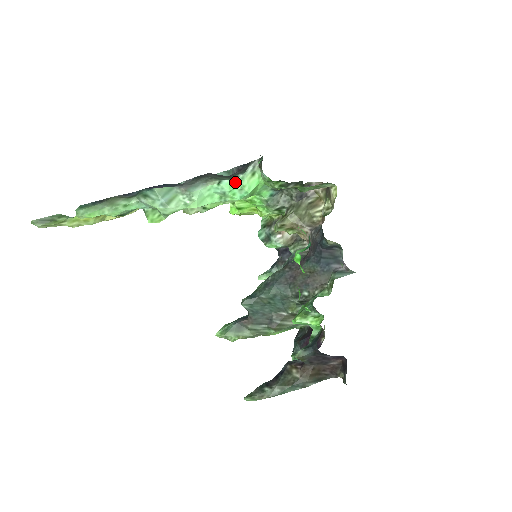
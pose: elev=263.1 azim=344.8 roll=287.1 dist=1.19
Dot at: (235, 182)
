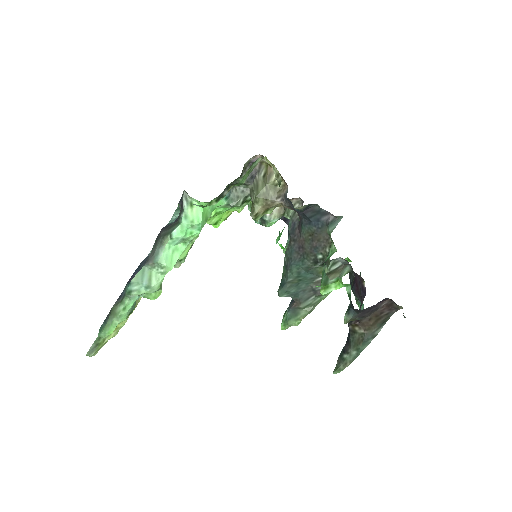
Dot at: (183, 225)
